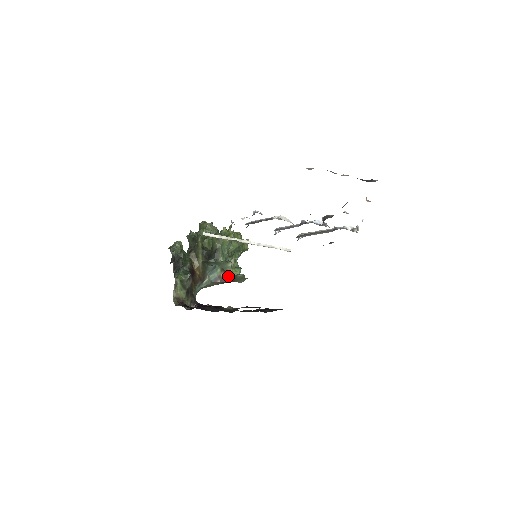
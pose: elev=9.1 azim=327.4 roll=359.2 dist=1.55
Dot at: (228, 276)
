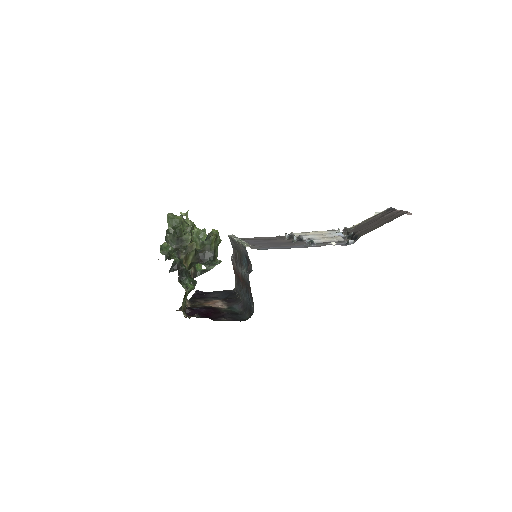
Dot at: (198, 271)
